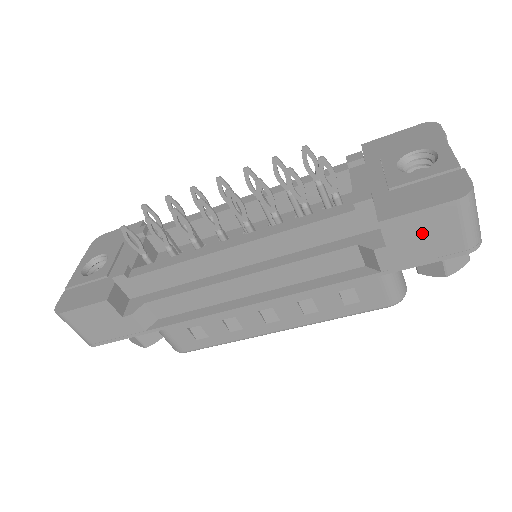
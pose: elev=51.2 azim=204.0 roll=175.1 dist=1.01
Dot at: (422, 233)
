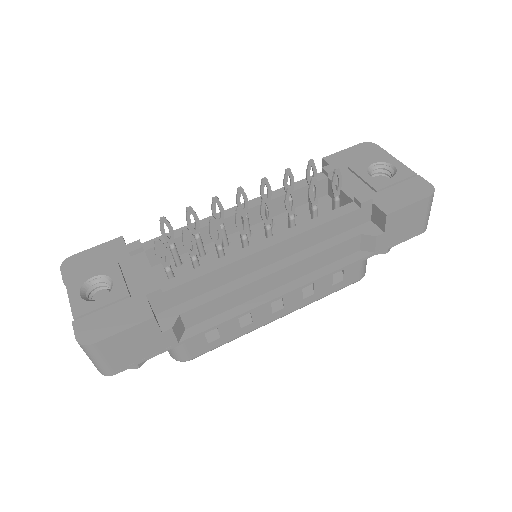
Dot at: (406, 221)
